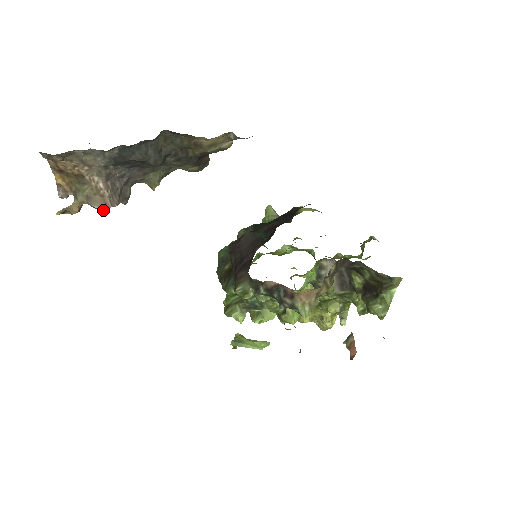
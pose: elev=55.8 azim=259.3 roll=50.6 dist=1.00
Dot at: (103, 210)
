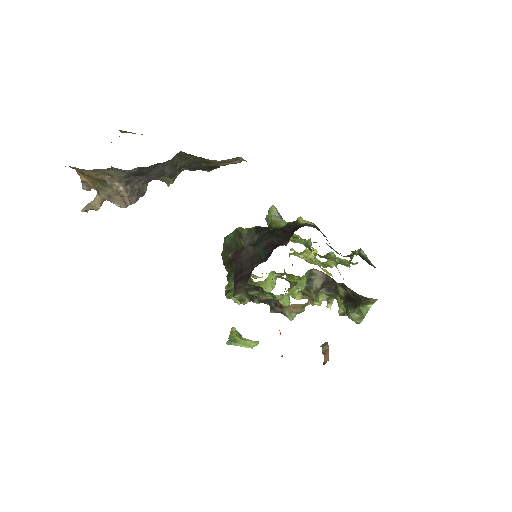
Dot at: (122, 207)
